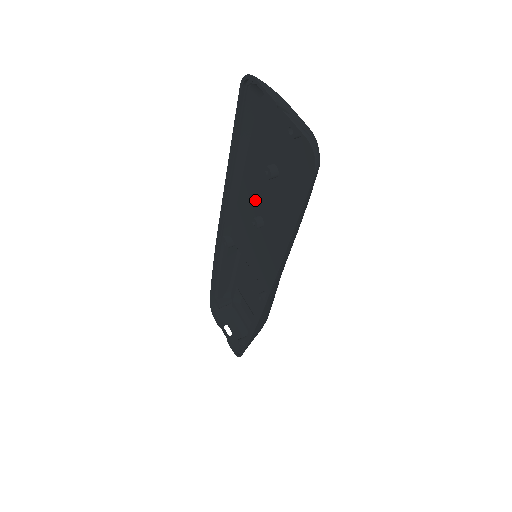
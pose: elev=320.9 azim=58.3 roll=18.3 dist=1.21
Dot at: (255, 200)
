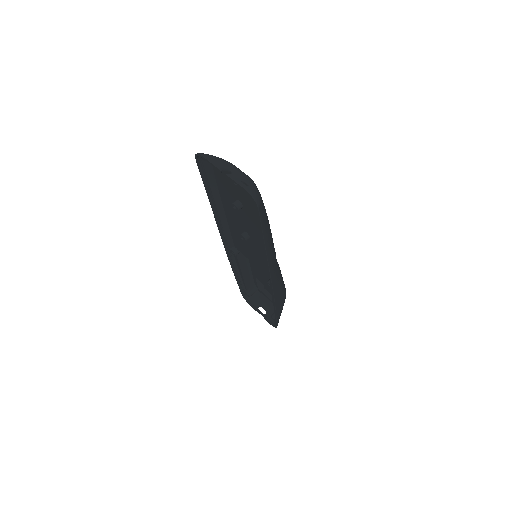
Dot at: (238, 222)
